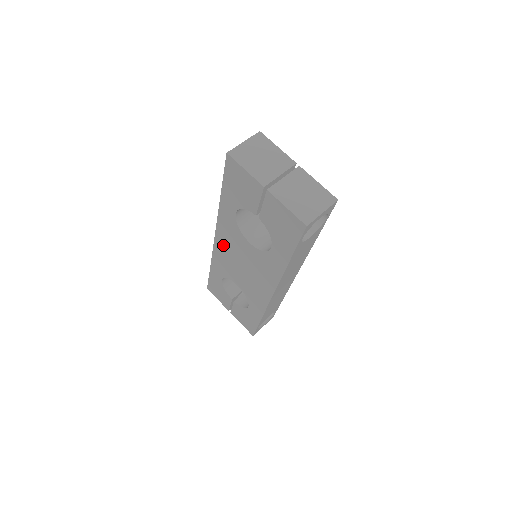
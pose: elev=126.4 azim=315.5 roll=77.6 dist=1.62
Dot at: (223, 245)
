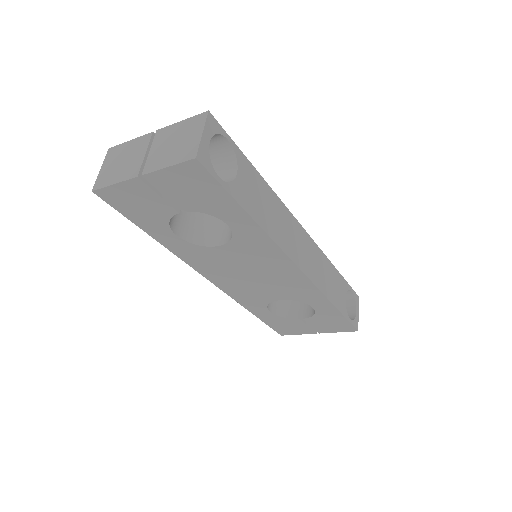
Dot at: (220, 279)
